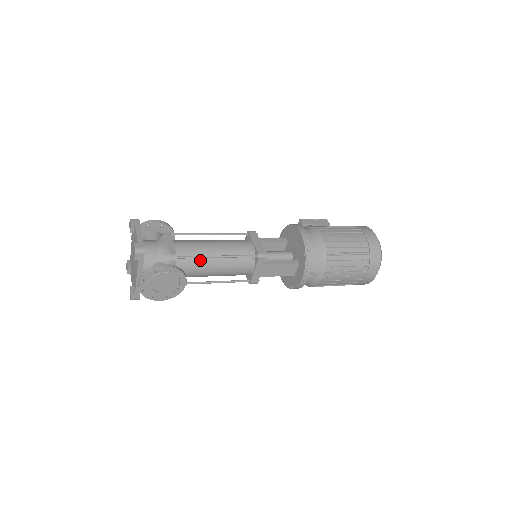
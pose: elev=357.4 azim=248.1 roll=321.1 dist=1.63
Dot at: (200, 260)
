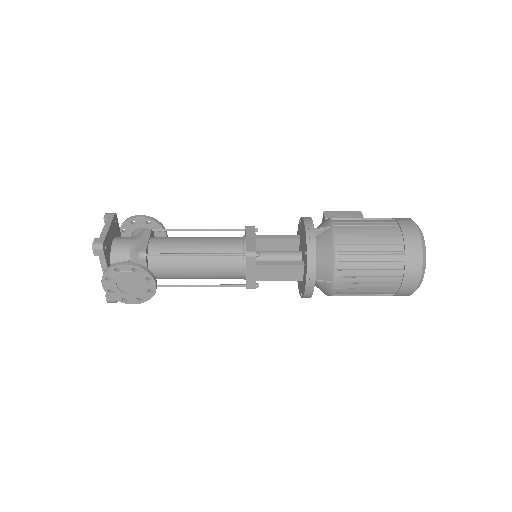
Dot at: (177, 259)
